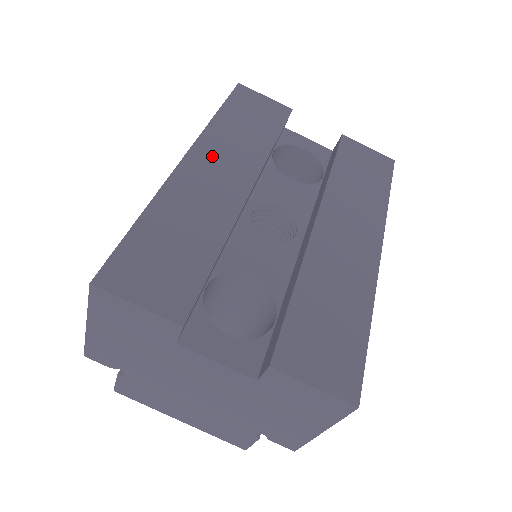
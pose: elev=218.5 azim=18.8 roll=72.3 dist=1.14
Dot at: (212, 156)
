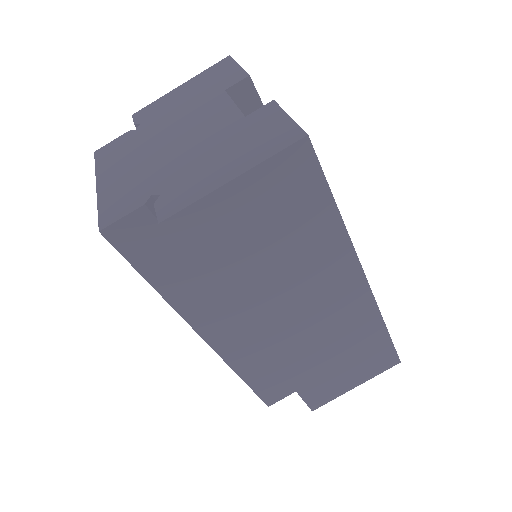
Dot at: occluded
